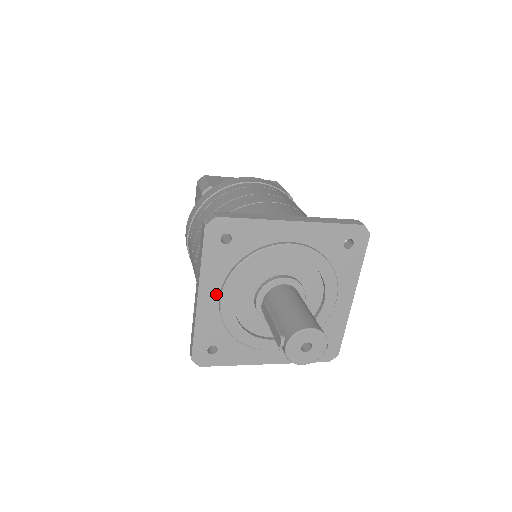
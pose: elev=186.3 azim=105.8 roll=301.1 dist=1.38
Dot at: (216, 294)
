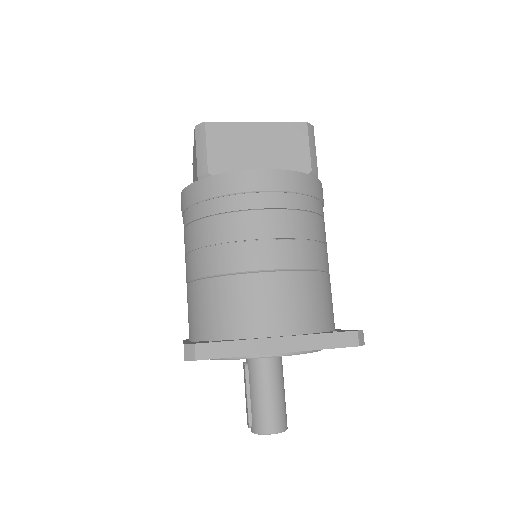
Dot at: occluded
